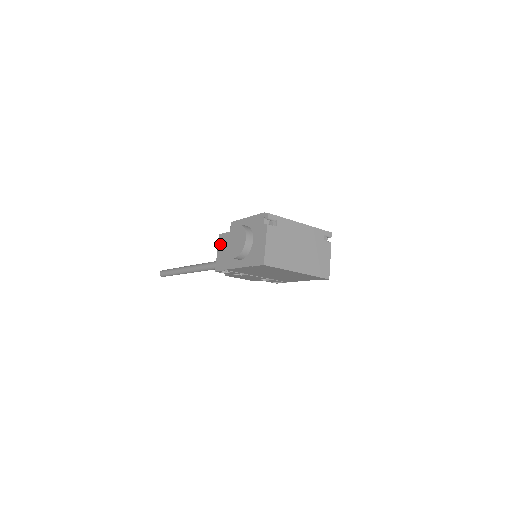
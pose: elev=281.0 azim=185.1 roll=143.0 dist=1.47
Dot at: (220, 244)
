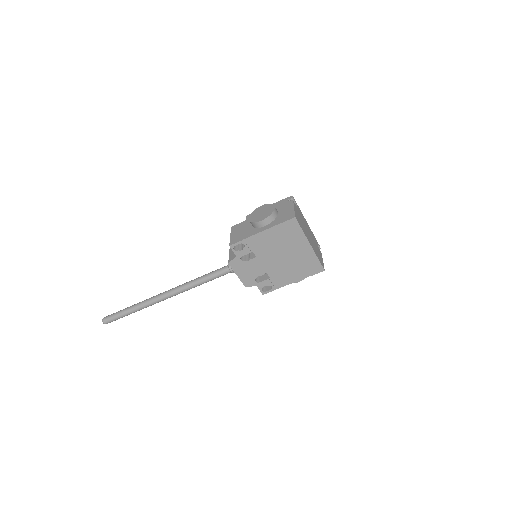
Dot at: (234, 230)
